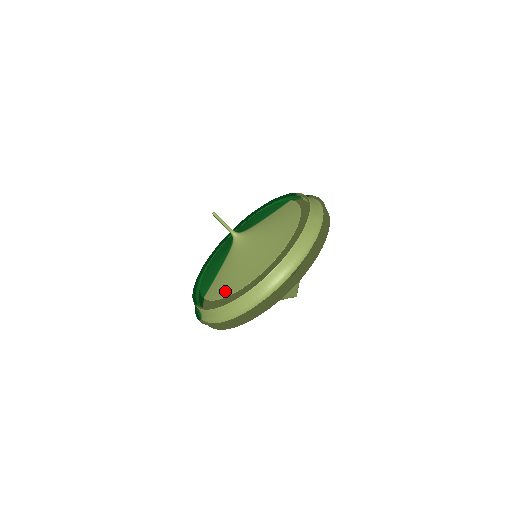
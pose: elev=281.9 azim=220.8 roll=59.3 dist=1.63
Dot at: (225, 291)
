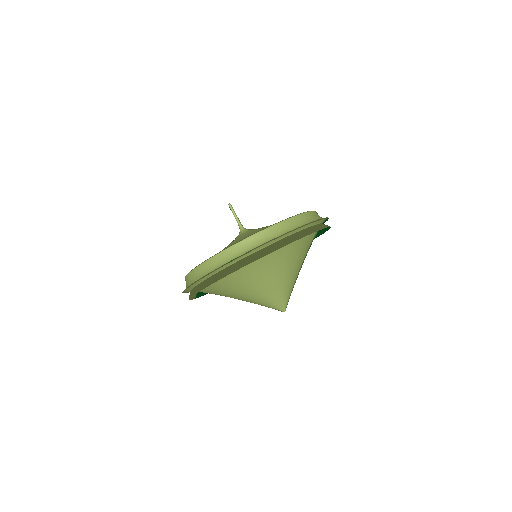
Dot at: occluded
